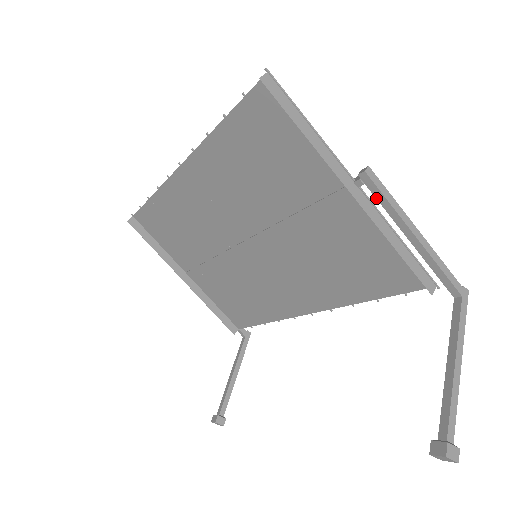
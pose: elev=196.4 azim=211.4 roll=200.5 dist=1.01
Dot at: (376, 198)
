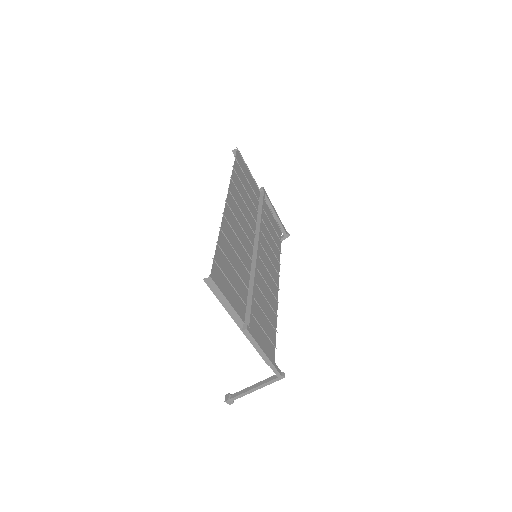
Dot at: occluded
